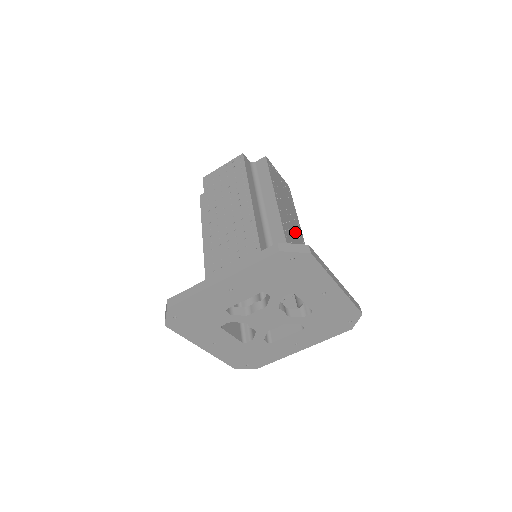
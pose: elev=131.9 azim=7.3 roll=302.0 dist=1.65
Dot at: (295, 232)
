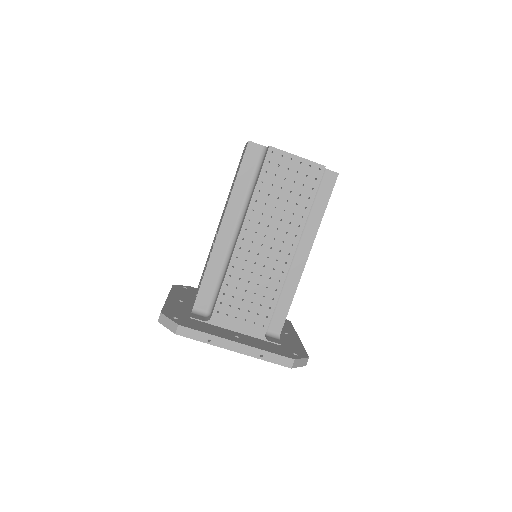
Dot at: (269, 256)
